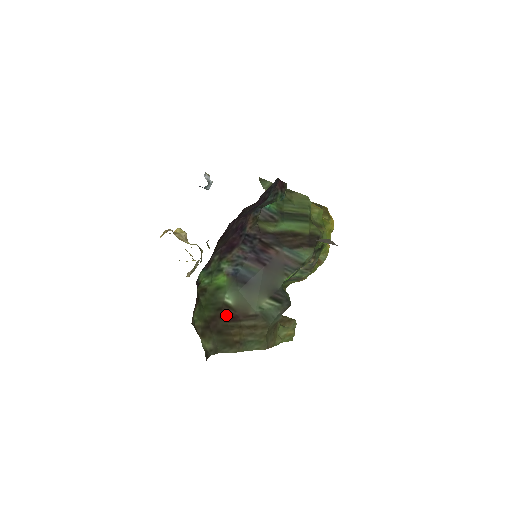
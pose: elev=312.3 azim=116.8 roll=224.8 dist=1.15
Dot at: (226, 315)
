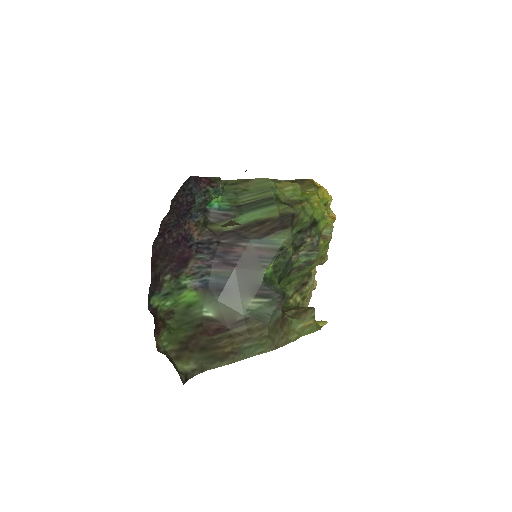
Dot at: (209, 329)
